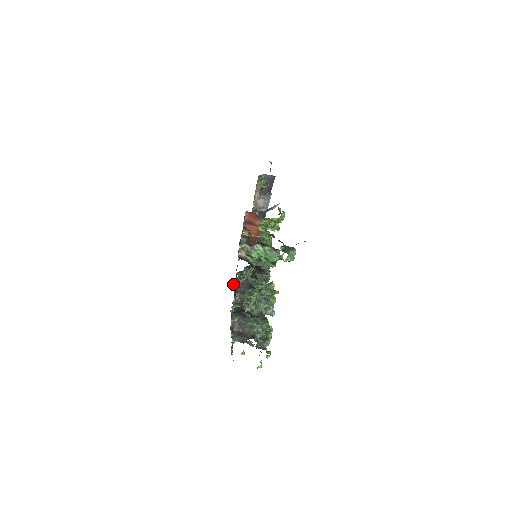
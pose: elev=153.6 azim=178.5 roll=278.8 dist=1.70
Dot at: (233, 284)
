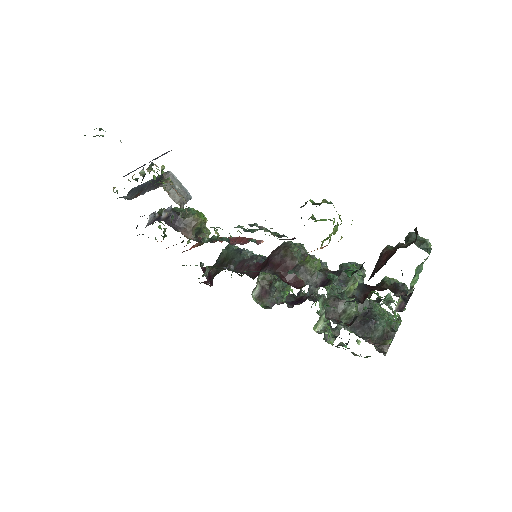
Dot at: occluded
